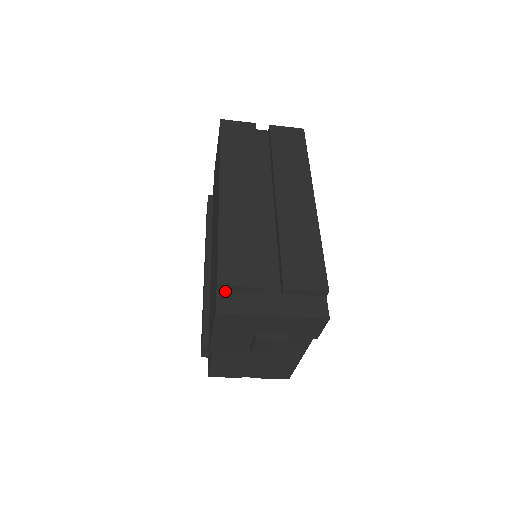
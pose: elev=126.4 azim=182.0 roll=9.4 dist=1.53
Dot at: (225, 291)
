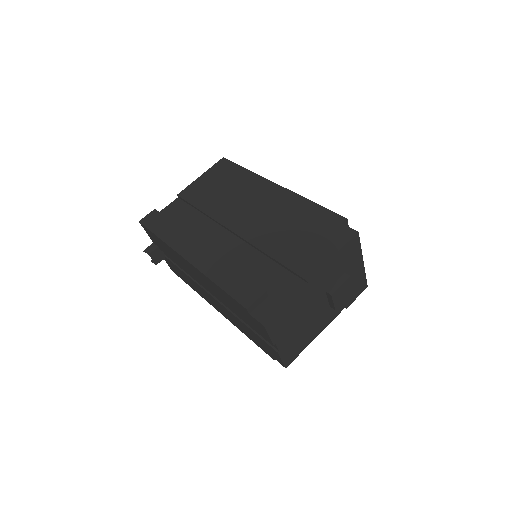
Dot at: occluded
